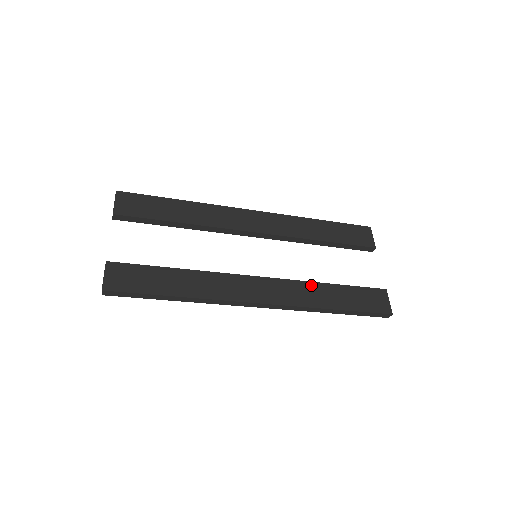
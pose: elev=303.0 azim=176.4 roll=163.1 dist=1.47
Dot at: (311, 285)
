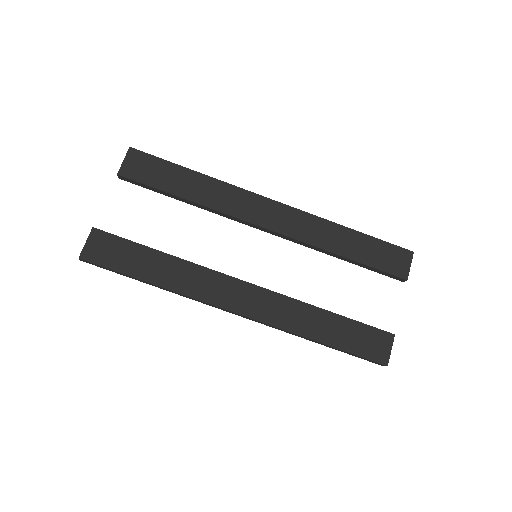
Dot at: (304, 307)
